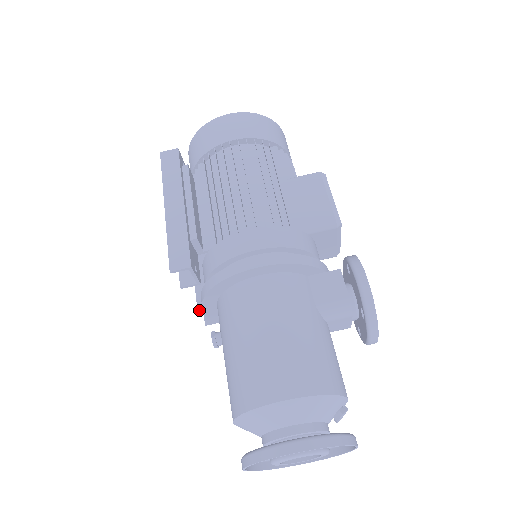
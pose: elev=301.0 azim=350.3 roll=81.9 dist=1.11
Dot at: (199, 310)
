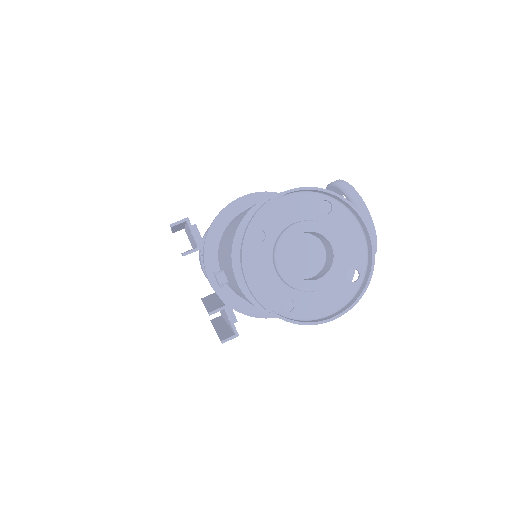
Dot at: (210, 311)
